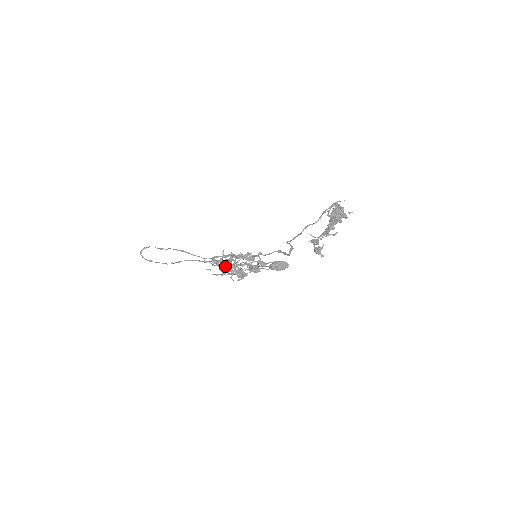
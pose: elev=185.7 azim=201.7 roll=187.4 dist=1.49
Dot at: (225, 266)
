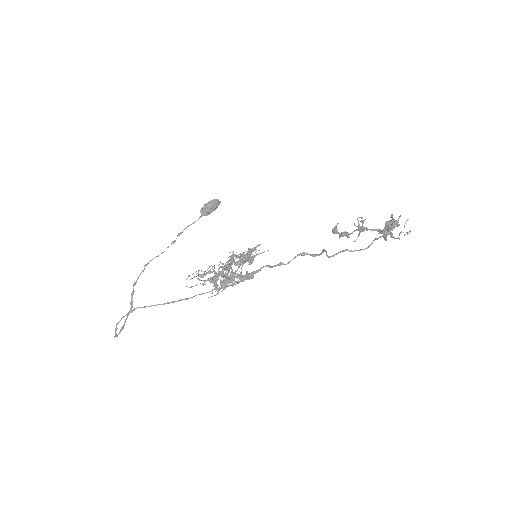
Dot at: occluded
